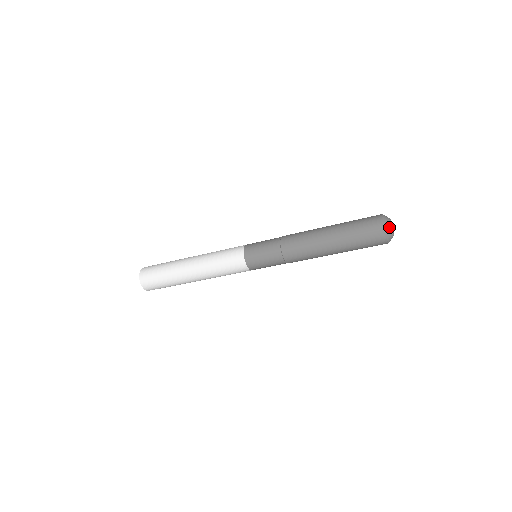
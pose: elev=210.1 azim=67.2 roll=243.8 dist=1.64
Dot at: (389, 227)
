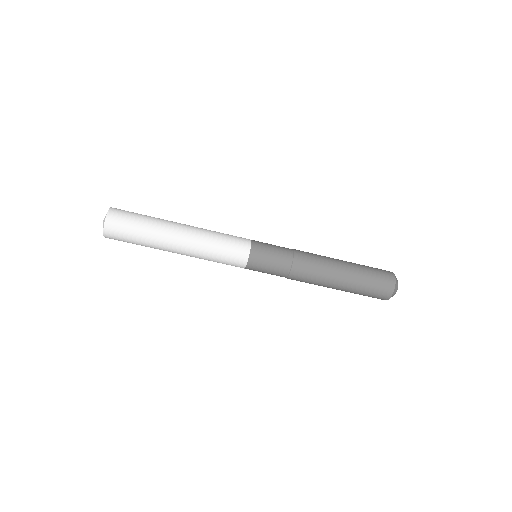
Dot at: (397, 285)
